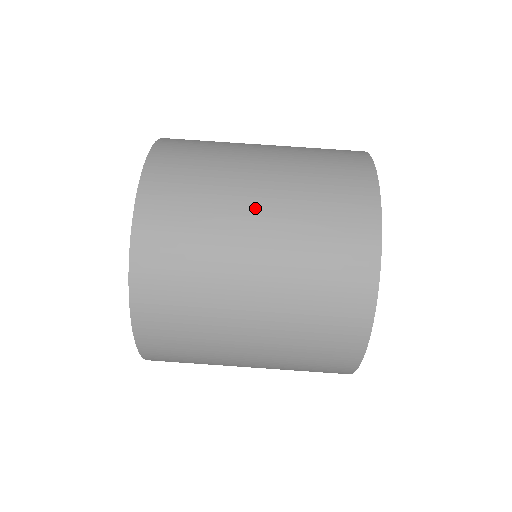
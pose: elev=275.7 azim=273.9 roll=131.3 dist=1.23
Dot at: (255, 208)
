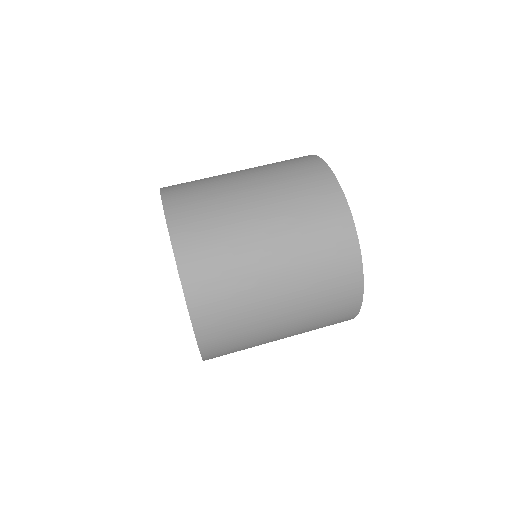
Dot at: (245, 183)
